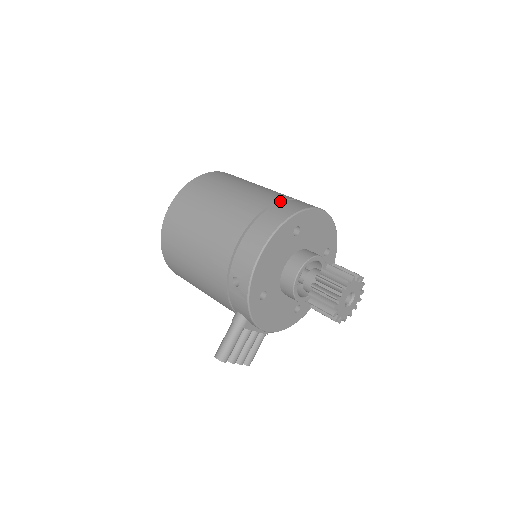
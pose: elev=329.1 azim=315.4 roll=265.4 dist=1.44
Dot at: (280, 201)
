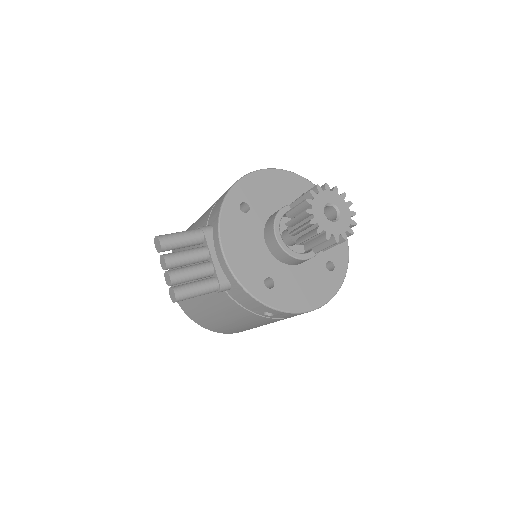
Dot at: occluded
